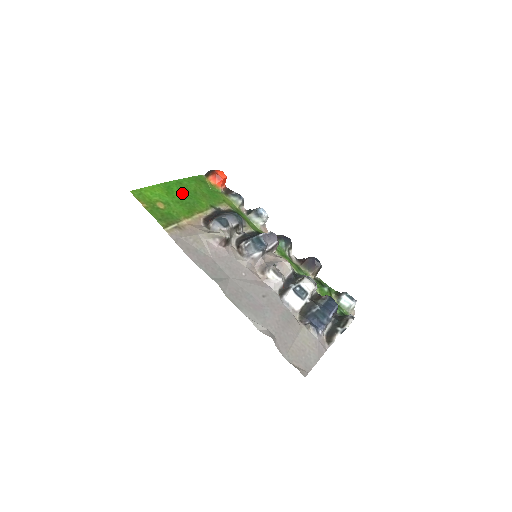
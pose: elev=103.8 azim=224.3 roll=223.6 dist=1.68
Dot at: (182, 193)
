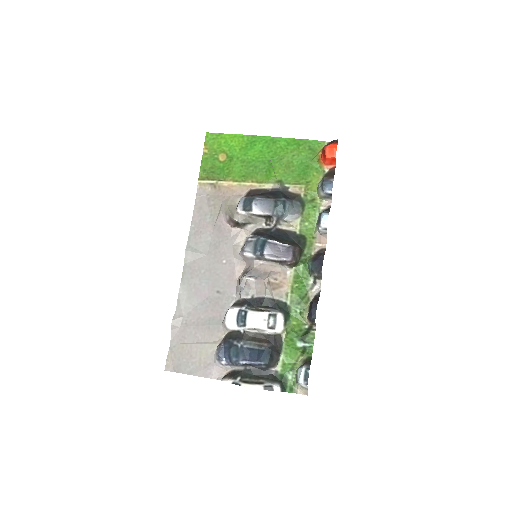
Dot at: (261, 154)
